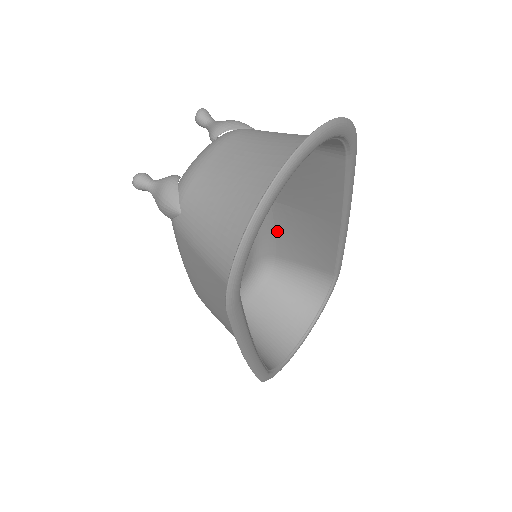
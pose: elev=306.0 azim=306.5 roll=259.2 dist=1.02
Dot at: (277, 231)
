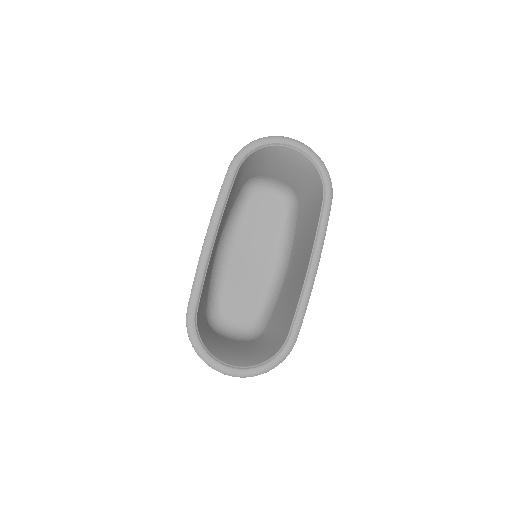
Dot at: (279, 299)
